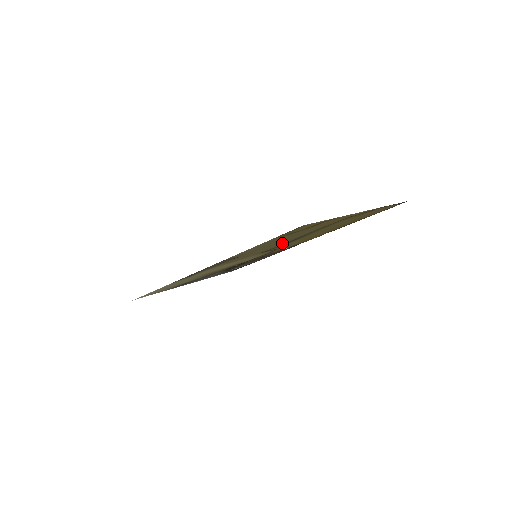
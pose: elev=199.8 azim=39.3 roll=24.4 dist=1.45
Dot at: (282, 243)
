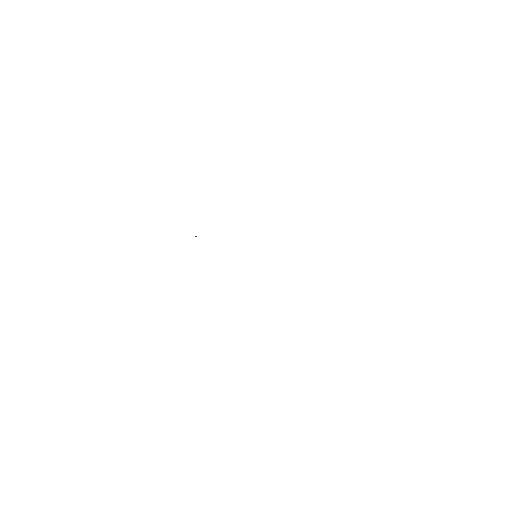
Dot at: occluded
